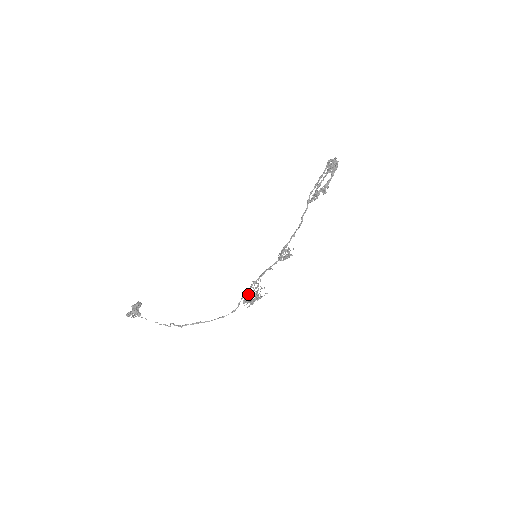
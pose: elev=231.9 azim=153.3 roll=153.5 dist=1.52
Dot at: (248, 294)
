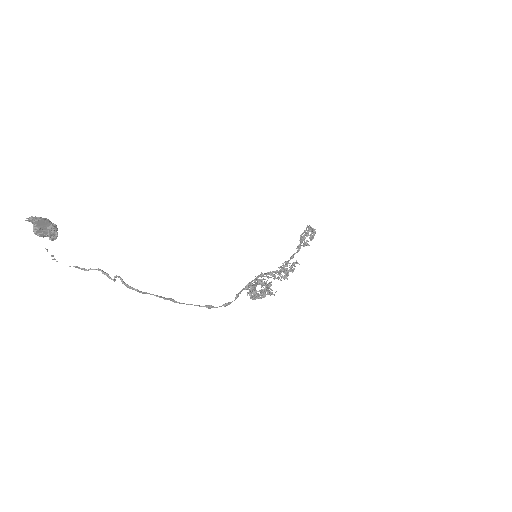
Dot at: occluded
